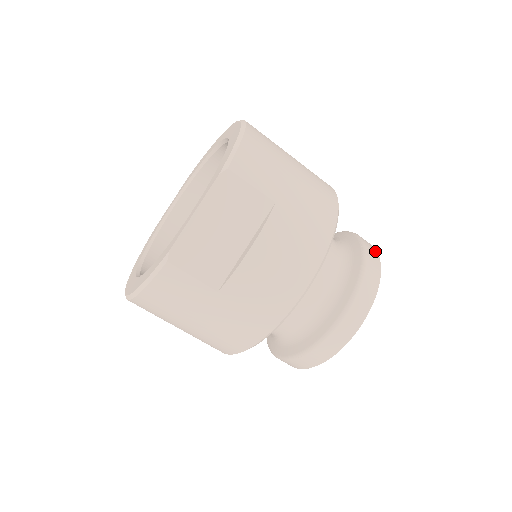
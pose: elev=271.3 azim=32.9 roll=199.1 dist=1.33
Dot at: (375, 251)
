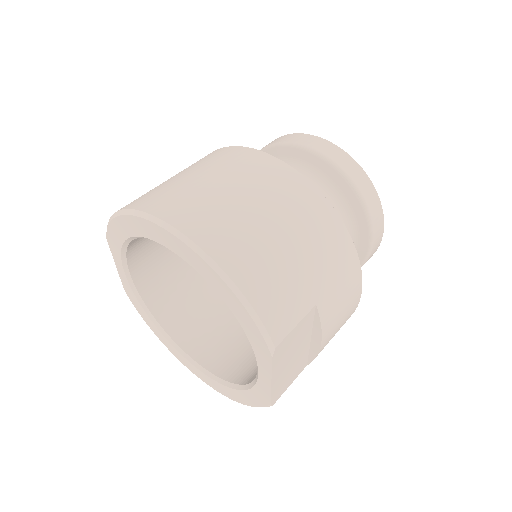
Dot at: (353, 163)
